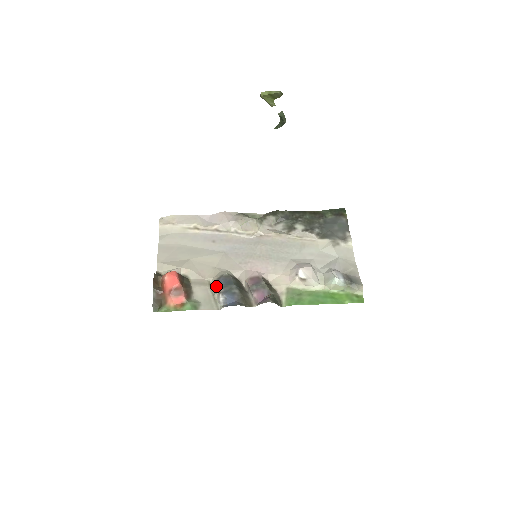
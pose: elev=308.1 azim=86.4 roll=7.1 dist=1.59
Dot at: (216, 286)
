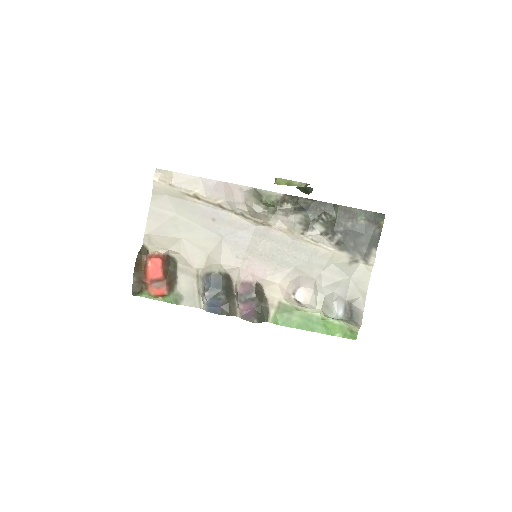
Dot at: (203, 282)
